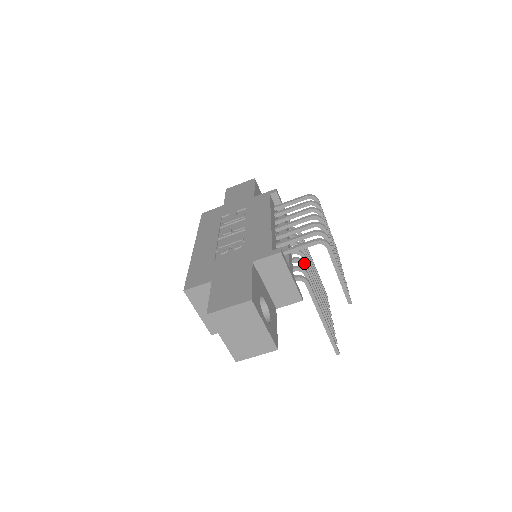
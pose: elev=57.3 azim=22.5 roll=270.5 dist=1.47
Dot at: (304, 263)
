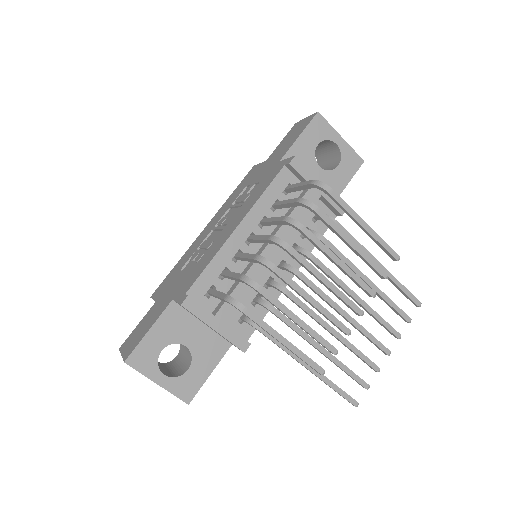
Dot at: (283, 292)
